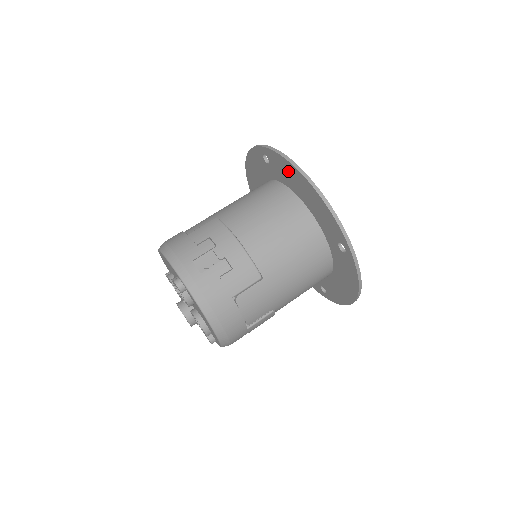
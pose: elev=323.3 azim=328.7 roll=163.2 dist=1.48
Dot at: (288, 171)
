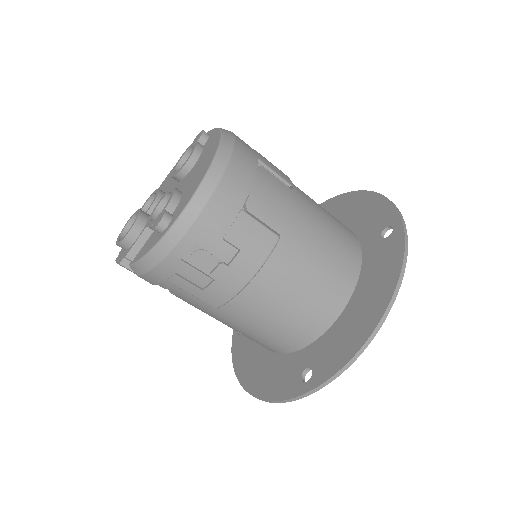
Dot at: (335, 207)
